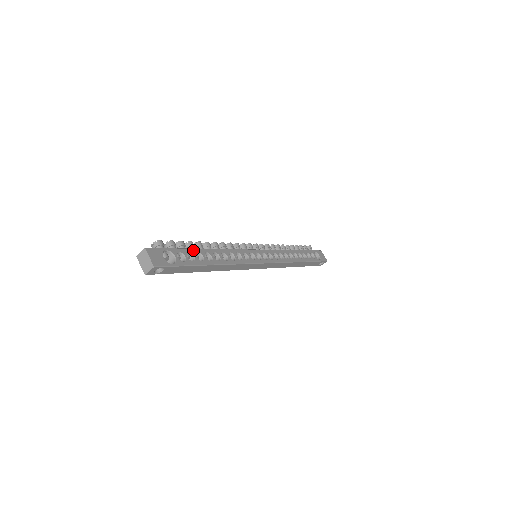
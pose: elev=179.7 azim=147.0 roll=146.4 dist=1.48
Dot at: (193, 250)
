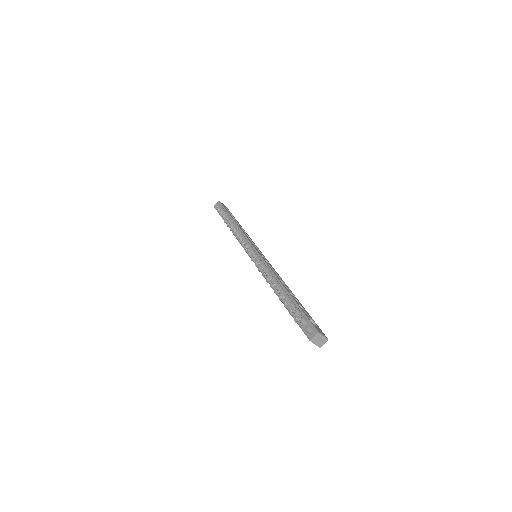
Dot at: (295, 300)
